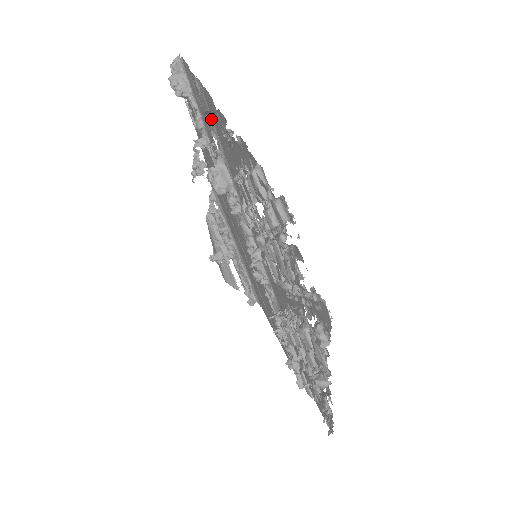
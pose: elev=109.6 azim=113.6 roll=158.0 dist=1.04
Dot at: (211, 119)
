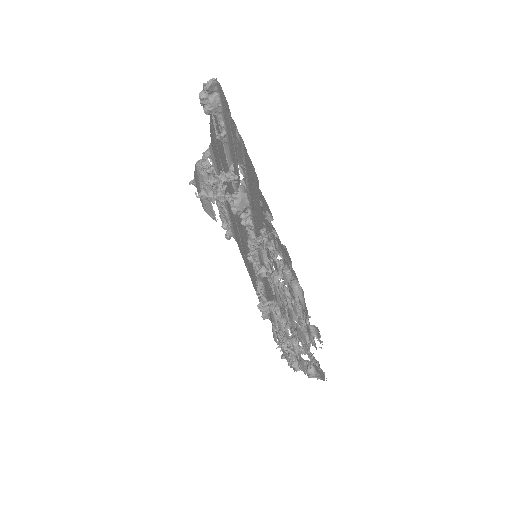
Dot at: (244, 165)
